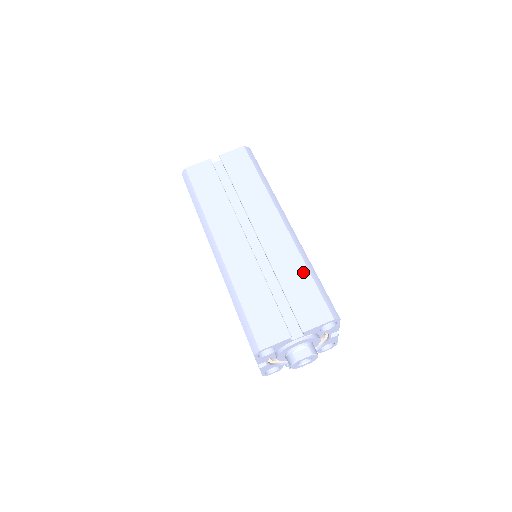
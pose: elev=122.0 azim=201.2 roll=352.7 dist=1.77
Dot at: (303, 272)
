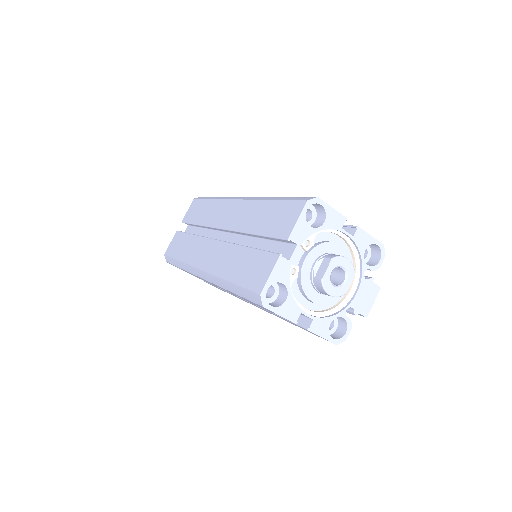
Dot at: (265, 206)
